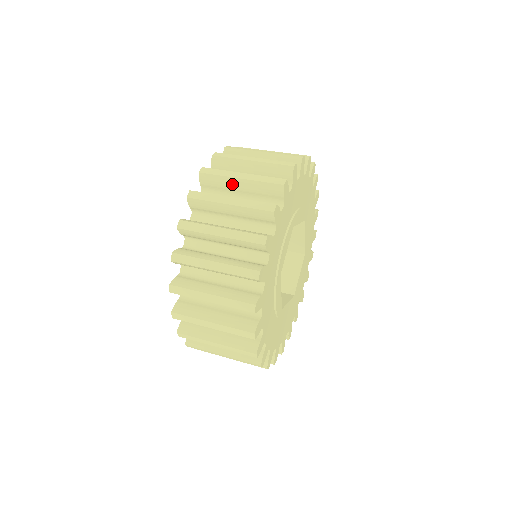
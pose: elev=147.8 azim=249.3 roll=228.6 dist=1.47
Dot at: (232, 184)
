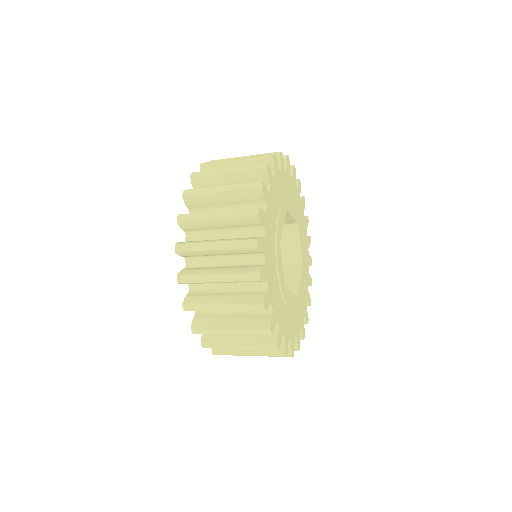
Dot at: occluded
